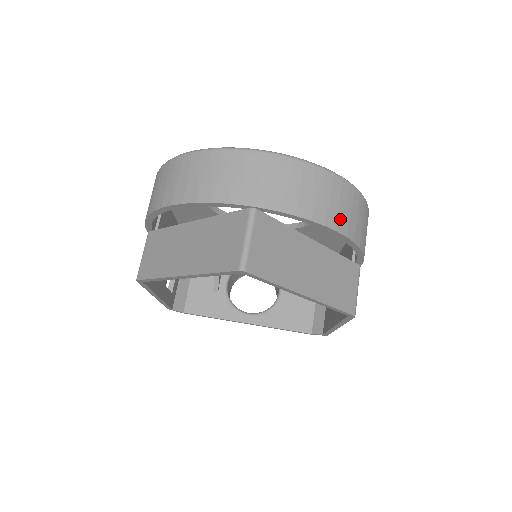
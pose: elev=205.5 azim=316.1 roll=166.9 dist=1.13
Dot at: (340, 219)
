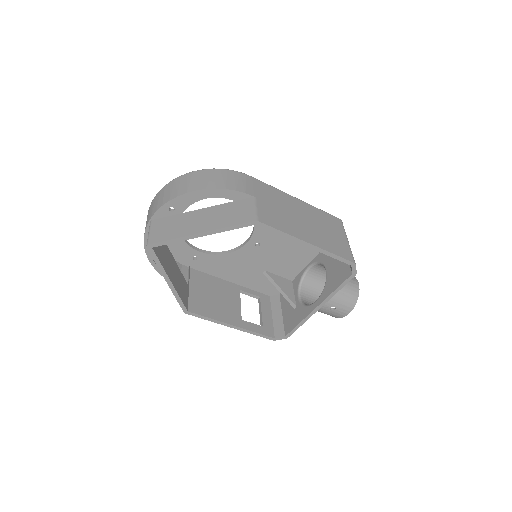
Dot at: (188, 187)
